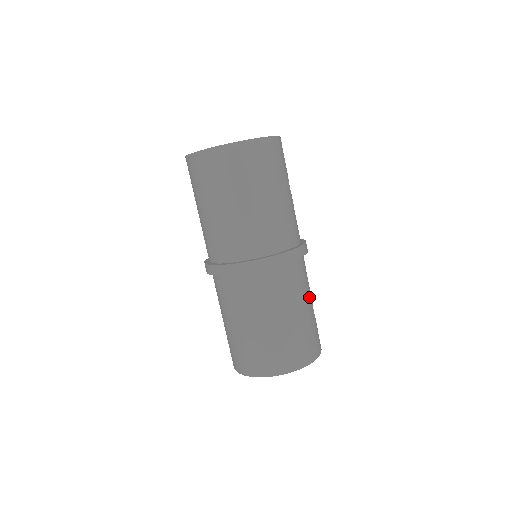
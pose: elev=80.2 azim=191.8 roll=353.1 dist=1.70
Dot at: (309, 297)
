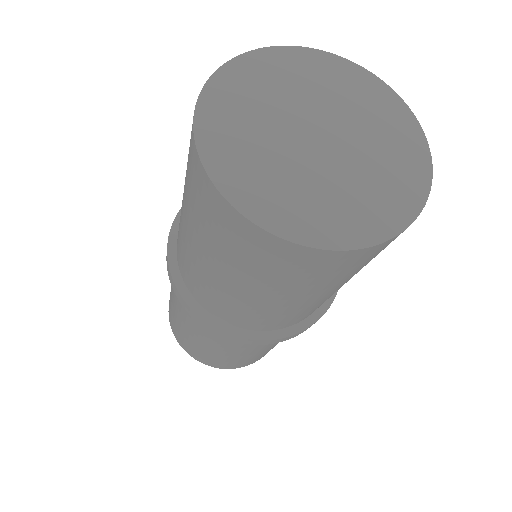
Dot at: occluded
